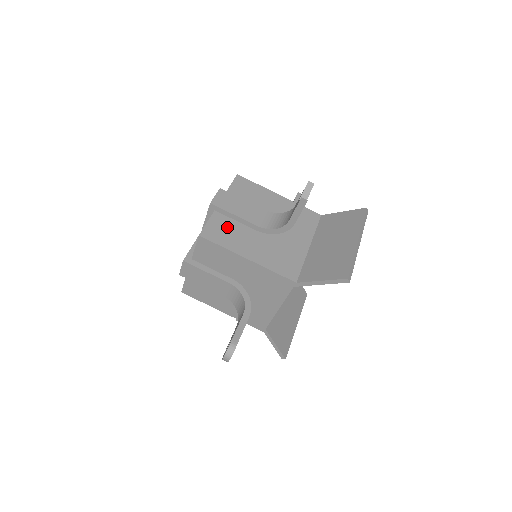
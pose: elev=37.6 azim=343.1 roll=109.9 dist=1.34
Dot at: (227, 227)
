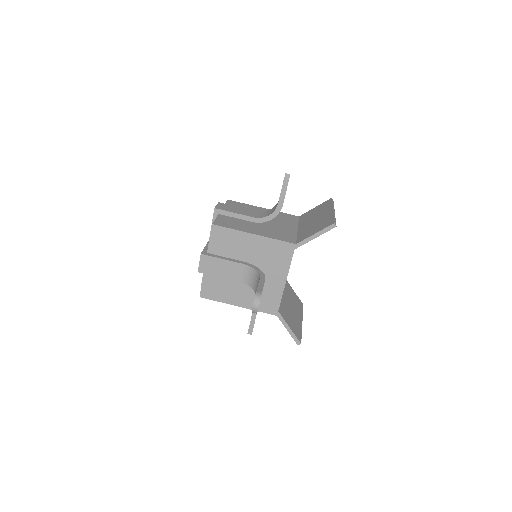
Dot at: (231, 221)
